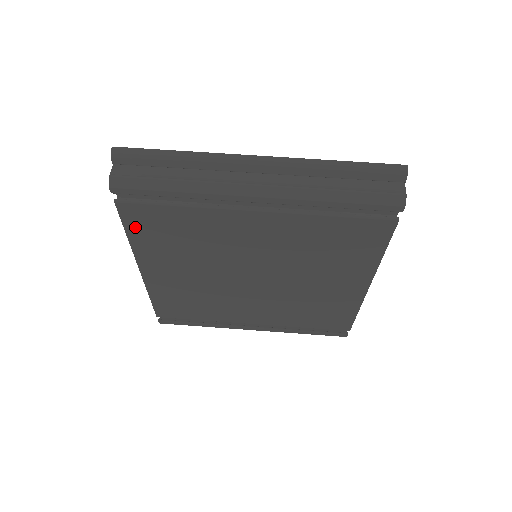
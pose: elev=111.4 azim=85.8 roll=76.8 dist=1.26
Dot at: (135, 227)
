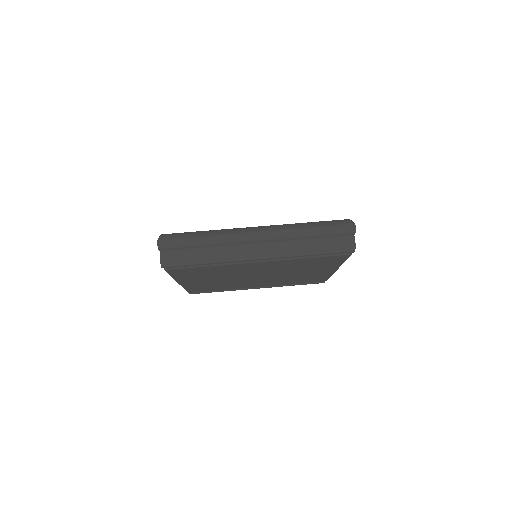
Dot at: (177, 274)
